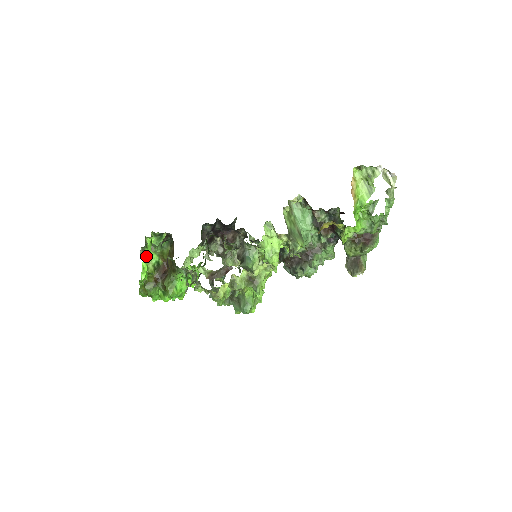
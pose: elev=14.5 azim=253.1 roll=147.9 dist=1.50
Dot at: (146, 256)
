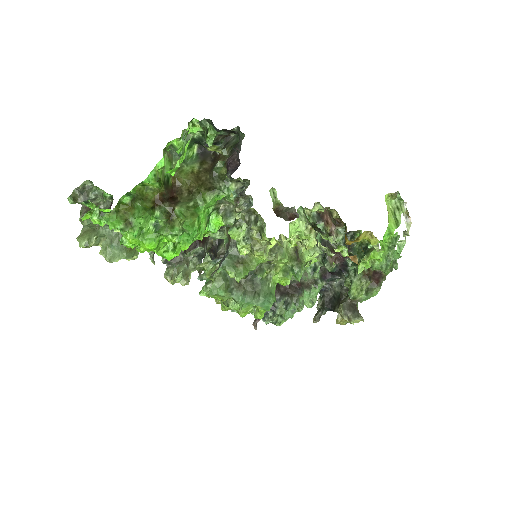
Dot at: (182, 145)
